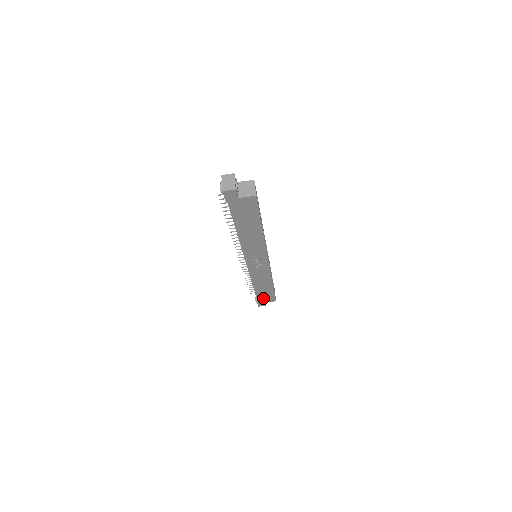
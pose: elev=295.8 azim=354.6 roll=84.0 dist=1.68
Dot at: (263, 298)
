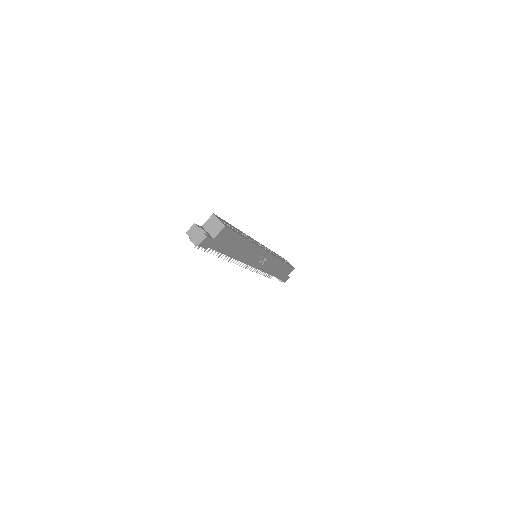
Dot at: (284, 275)
